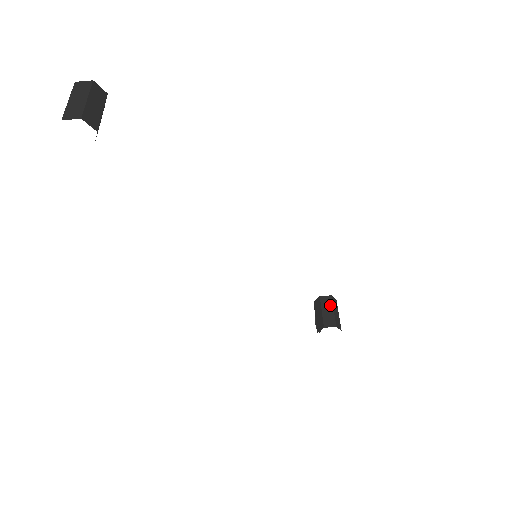
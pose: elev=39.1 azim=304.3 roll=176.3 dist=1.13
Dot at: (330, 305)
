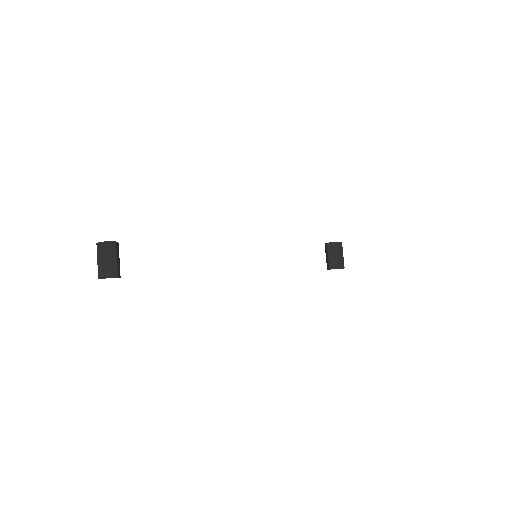
Dot at: (334, 250)
